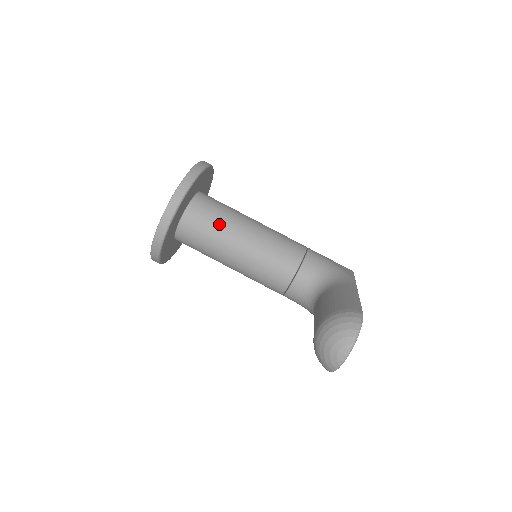
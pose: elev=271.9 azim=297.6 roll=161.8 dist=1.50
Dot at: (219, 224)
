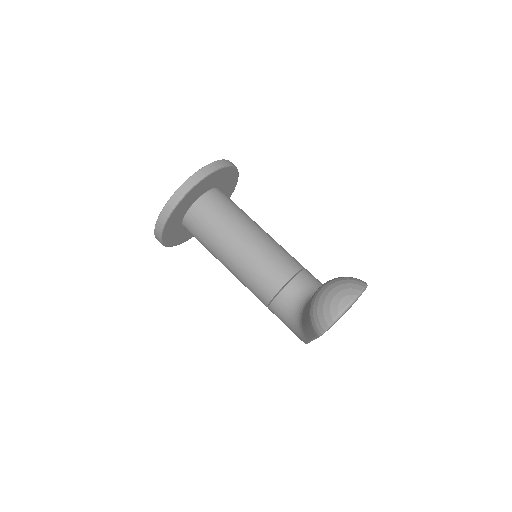
Dot at: (233, 214)
